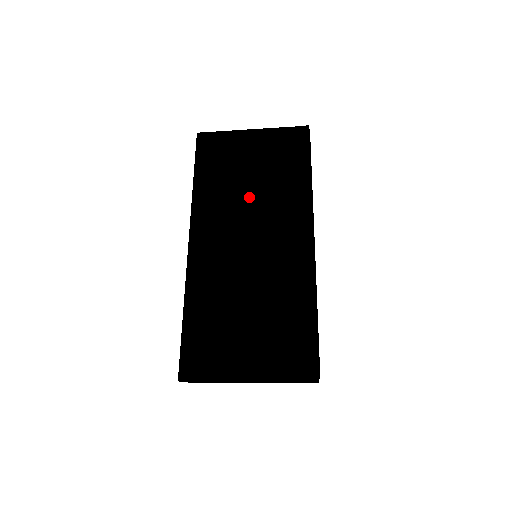
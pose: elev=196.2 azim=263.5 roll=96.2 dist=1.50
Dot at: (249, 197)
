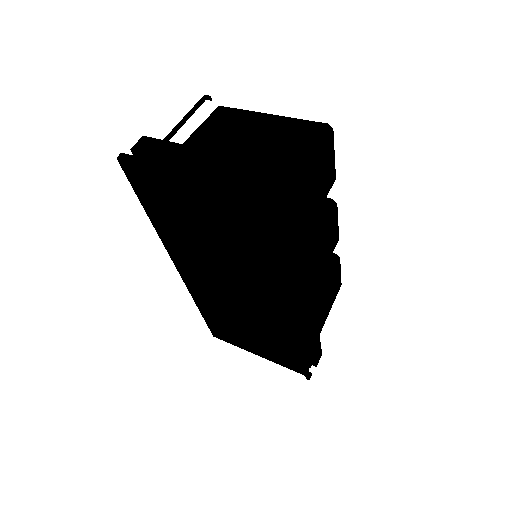
Dot at: (217, 256)
